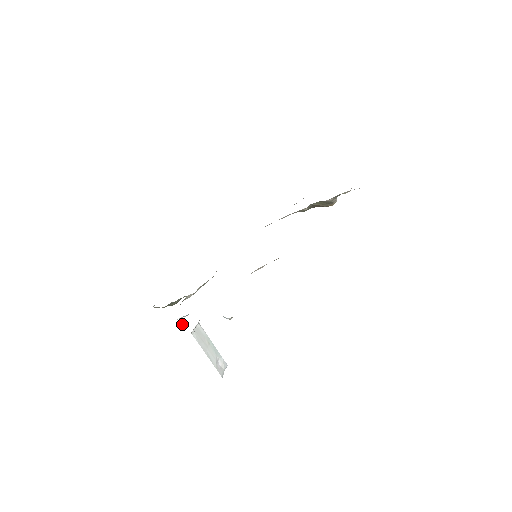
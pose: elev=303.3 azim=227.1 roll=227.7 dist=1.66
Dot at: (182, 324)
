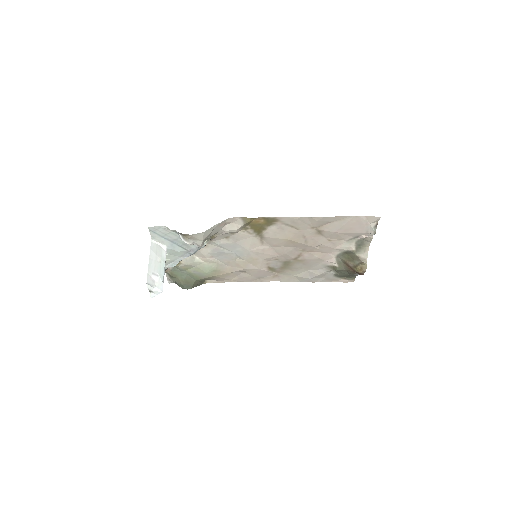
Dot at: occluded
